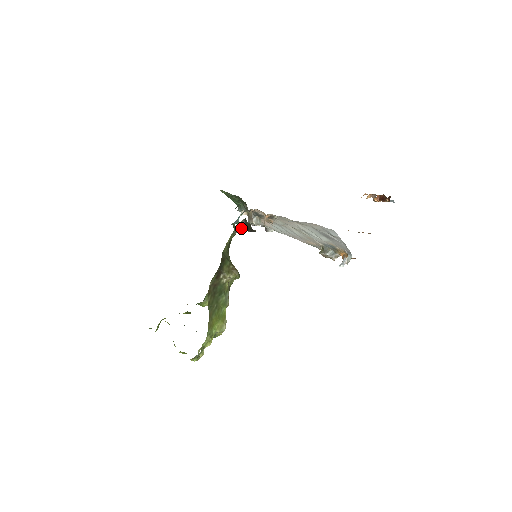
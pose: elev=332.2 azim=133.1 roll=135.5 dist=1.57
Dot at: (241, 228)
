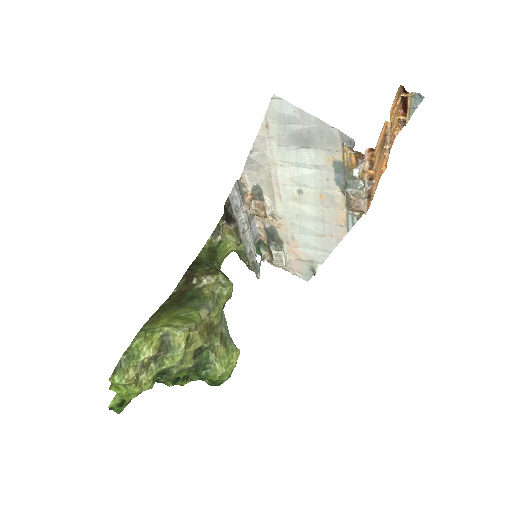
Dot at: (231, 236)
